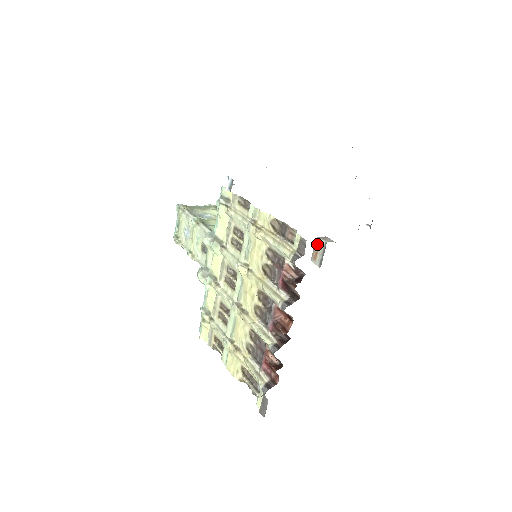
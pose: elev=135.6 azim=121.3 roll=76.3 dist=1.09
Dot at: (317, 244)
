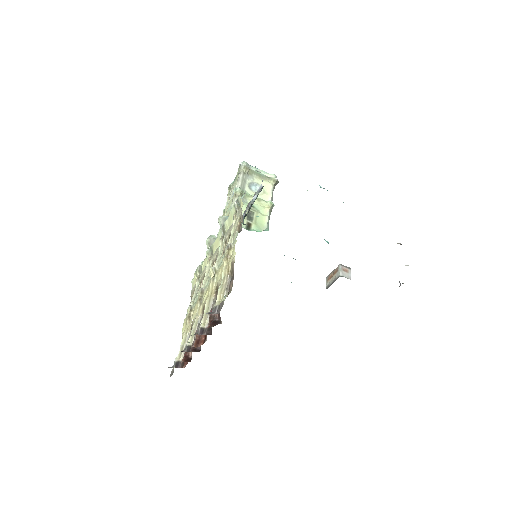
Dot at: (336, 270)
